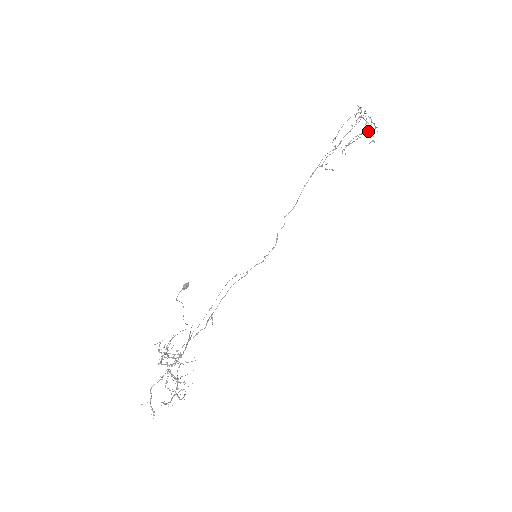
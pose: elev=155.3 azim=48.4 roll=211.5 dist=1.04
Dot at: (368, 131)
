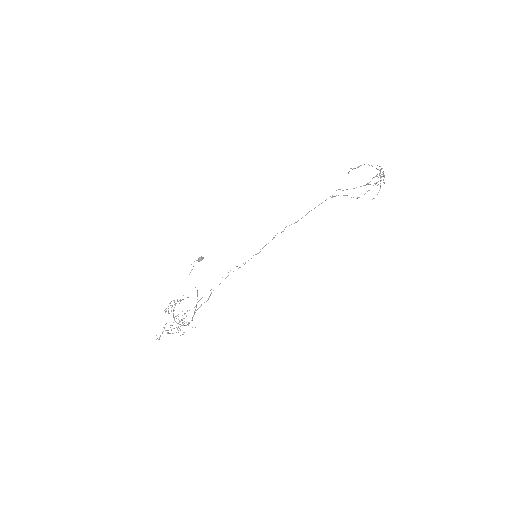
Dot at: (378, 169)
